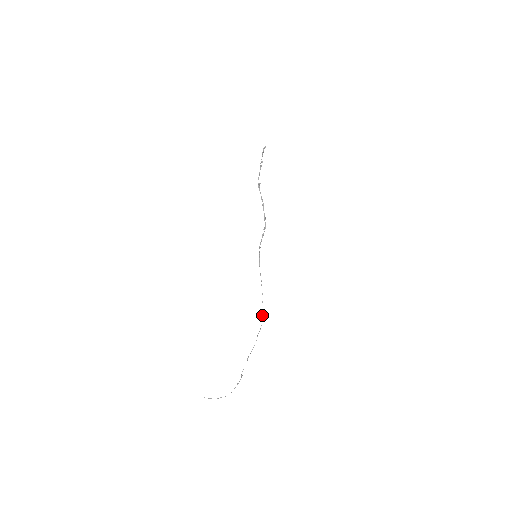
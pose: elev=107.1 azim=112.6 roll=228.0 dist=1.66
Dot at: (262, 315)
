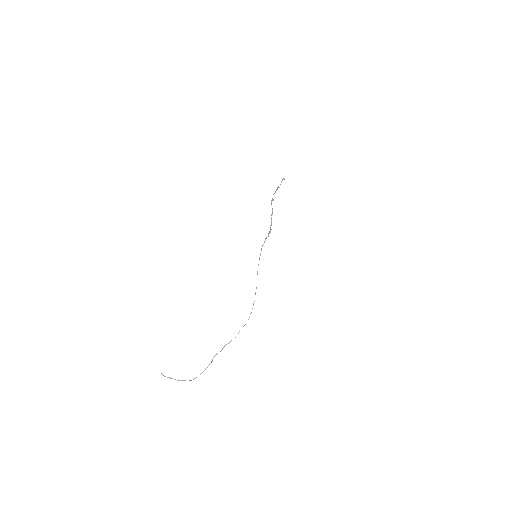
Dot at: occluded
